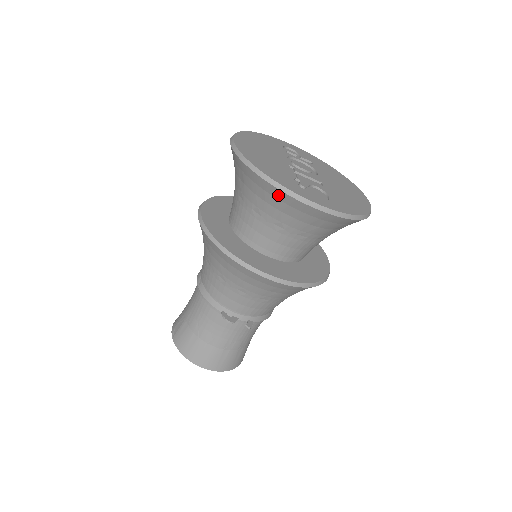
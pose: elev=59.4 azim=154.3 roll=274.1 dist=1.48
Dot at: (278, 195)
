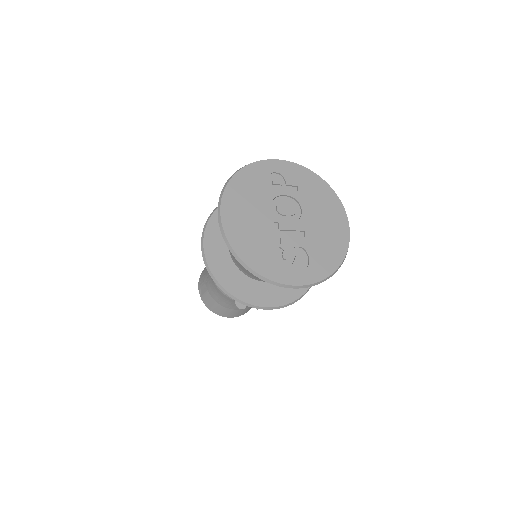
Dot at: occluded
